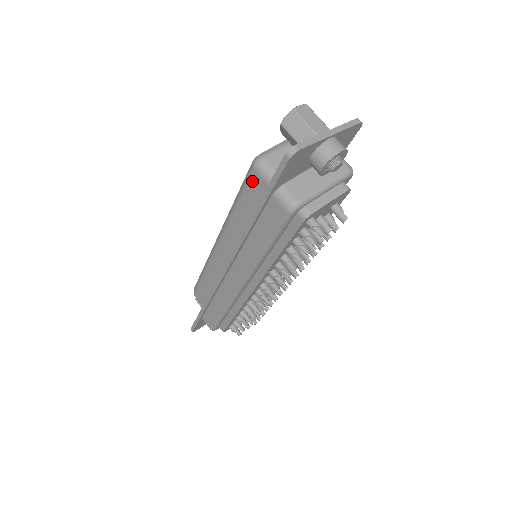
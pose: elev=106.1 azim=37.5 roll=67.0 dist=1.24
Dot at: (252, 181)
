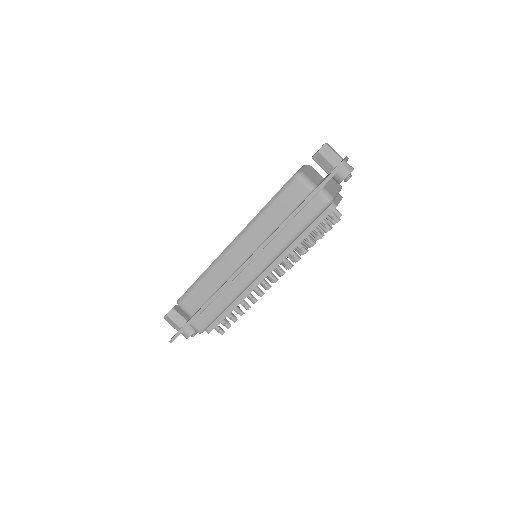
Dot at: (292, 188)
